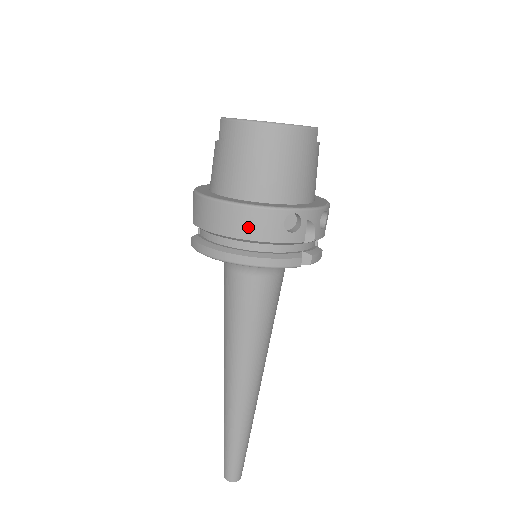
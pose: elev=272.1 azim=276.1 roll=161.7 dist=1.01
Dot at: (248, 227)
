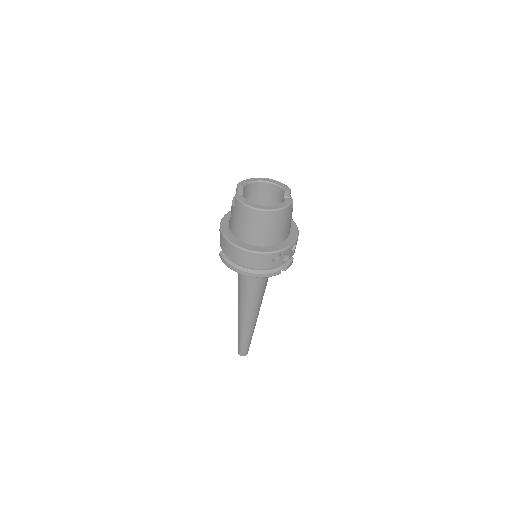
Dot at: (252, 261)
